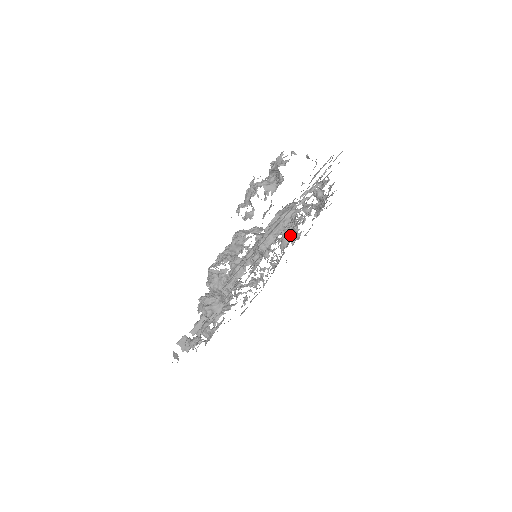
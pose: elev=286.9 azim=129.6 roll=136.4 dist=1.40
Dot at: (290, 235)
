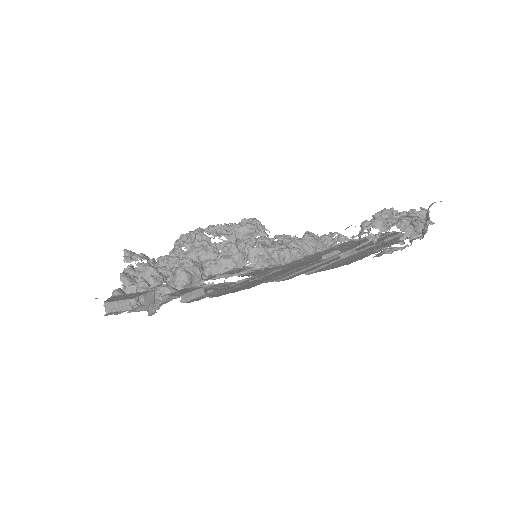
Dot at: occluded
